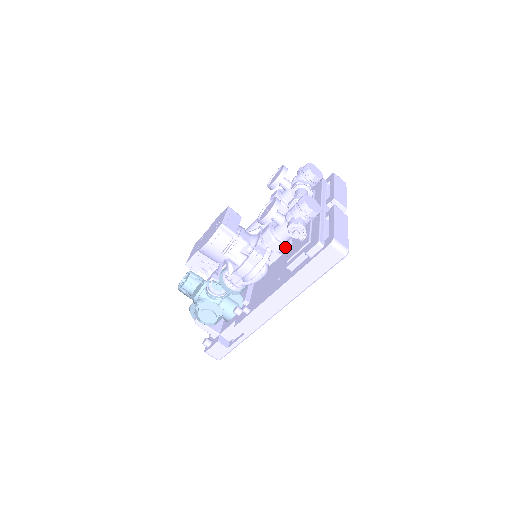
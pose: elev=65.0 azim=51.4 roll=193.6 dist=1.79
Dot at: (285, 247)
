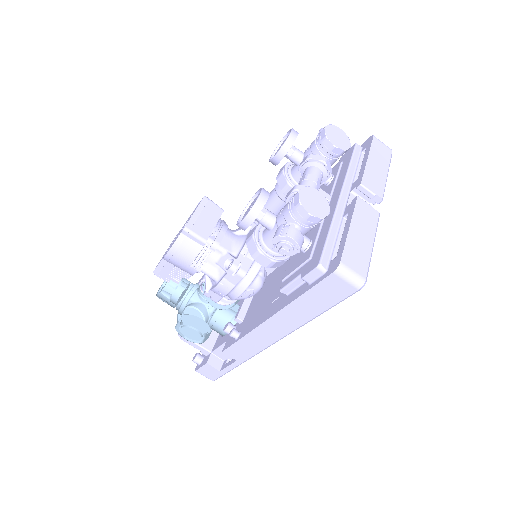
Dot at: (278, 261)
